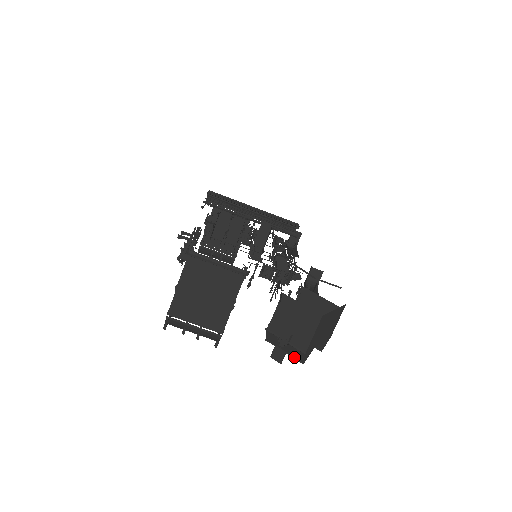
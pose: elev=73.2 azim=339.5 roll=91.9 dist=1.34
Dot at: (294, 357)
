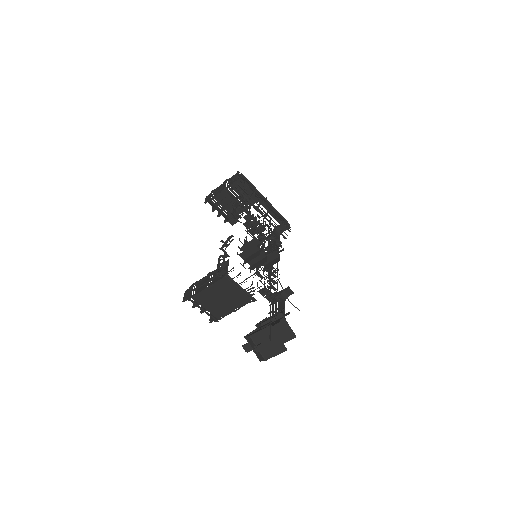
Dot at: (257, 355)
